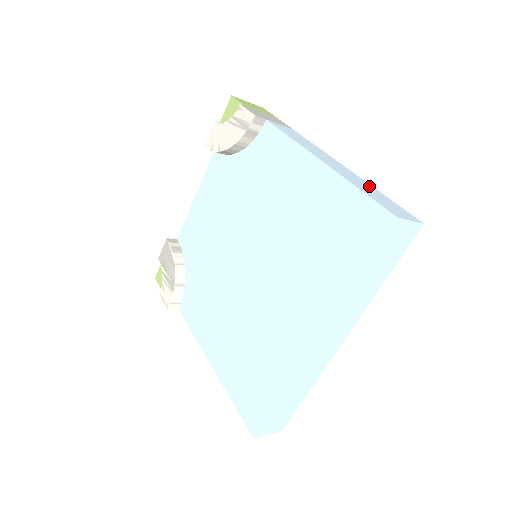
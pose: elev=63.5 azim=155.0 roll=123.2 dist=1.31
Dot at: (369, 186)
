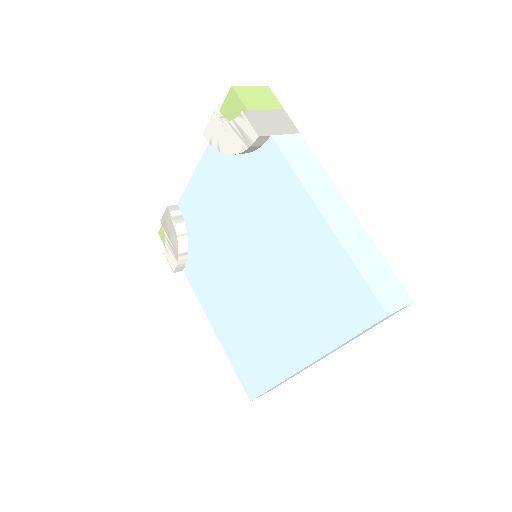
Dot at: (370, 246)
